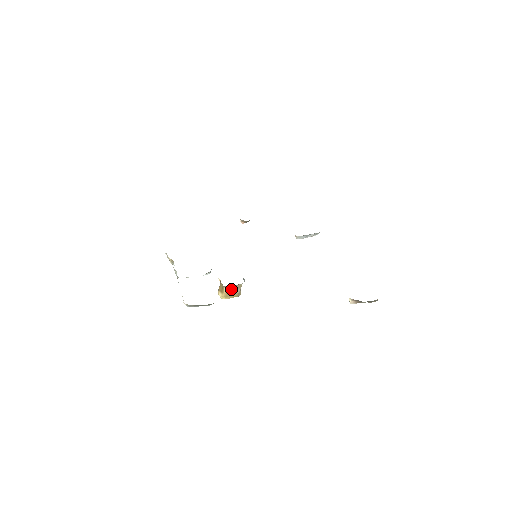
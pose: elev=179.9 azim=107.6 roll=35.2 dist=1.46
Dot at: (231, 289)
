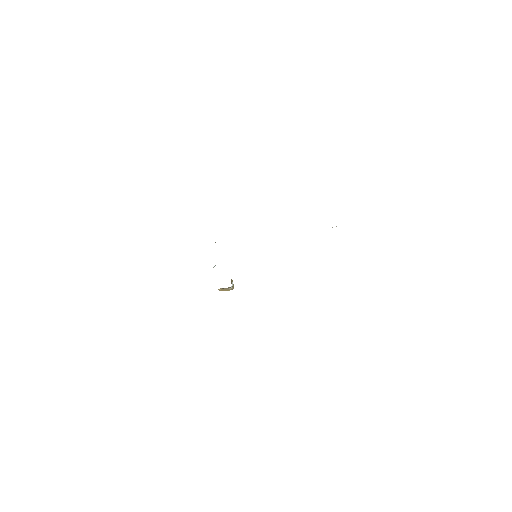
Dot at: (222, 289)
